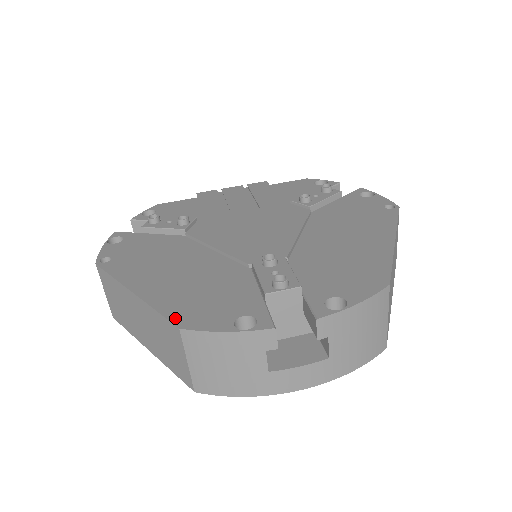
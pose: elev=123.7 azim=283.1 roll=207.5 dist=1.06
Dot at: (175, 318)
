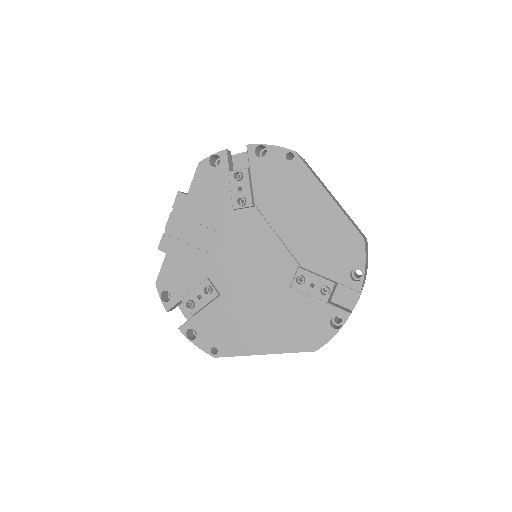
Dot at: (306, 349)
